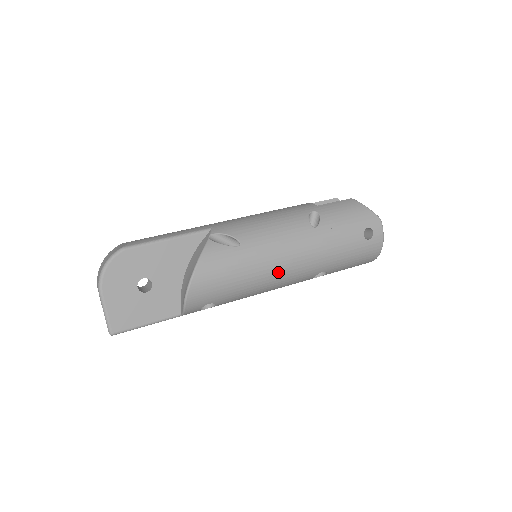
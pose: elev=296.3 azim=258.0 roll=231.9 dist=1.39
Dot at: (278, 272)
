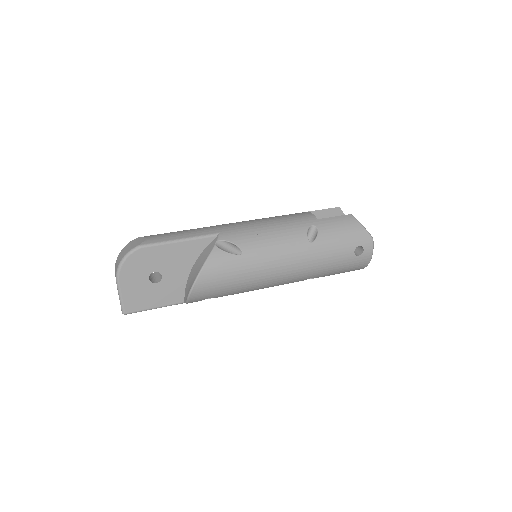
Dot at: (272, 278)
